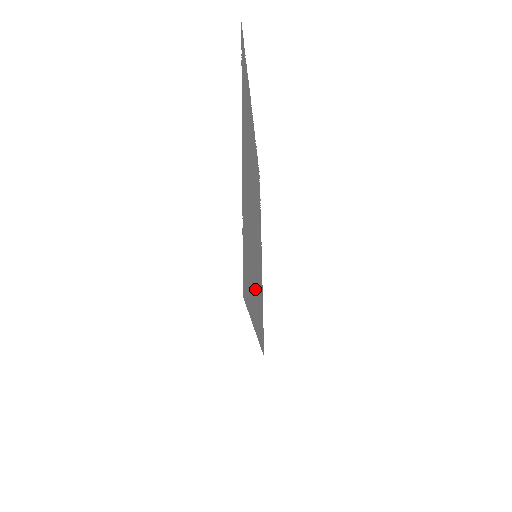
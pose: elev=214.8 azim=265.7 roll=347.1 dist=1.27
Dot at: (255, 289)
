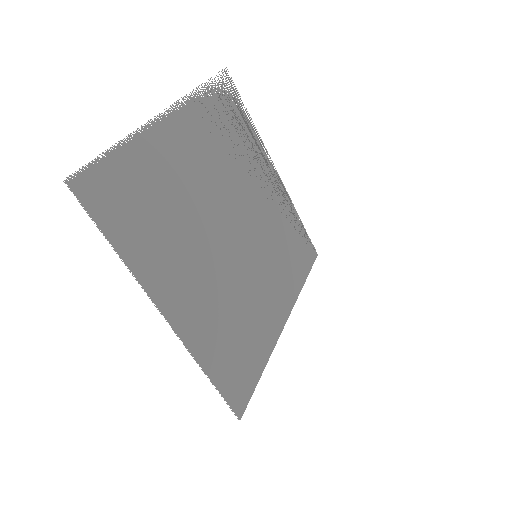
Dot at: (267, 296)
